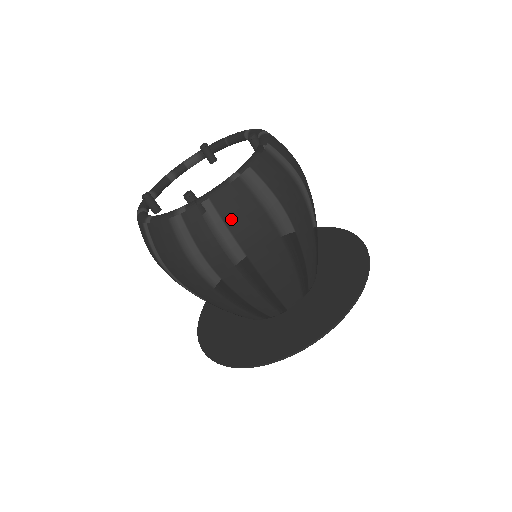
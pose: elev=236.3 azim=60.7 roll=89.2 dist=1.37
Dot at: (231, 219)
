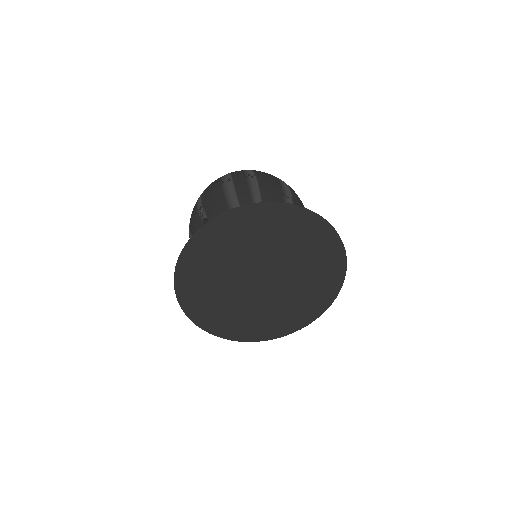
Dot at: (258, 172)
